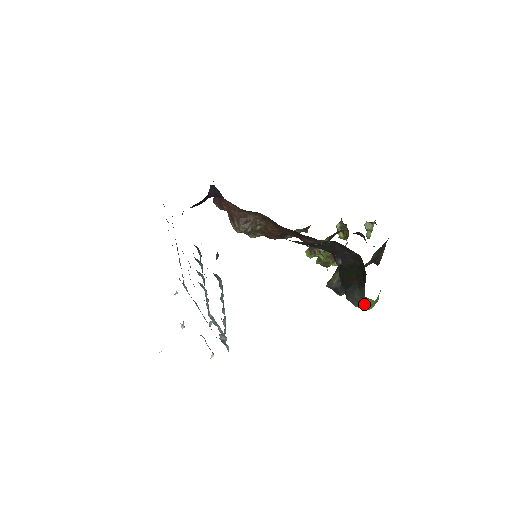
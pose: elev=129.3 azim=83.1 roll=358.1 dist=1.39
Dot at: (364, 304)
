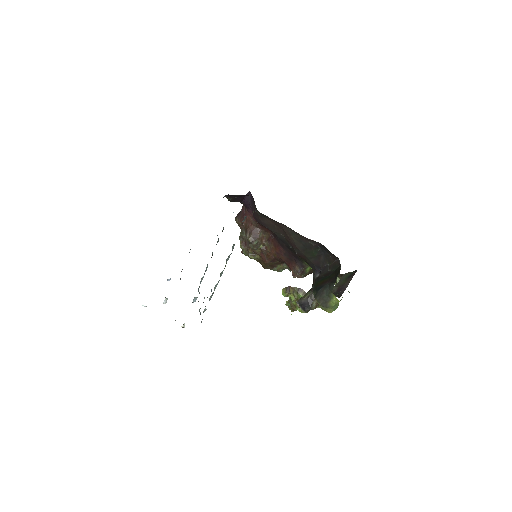
Dot at: (327, 304)
